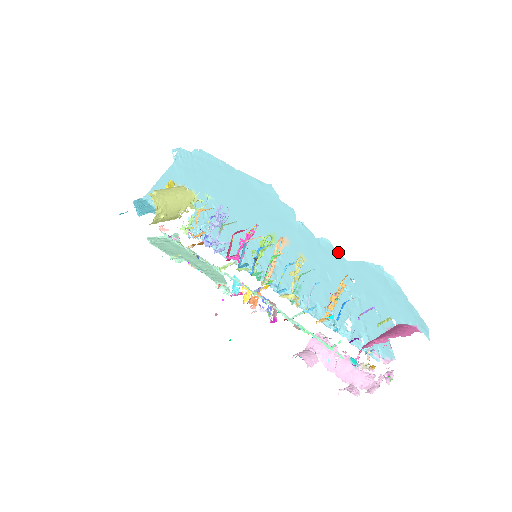
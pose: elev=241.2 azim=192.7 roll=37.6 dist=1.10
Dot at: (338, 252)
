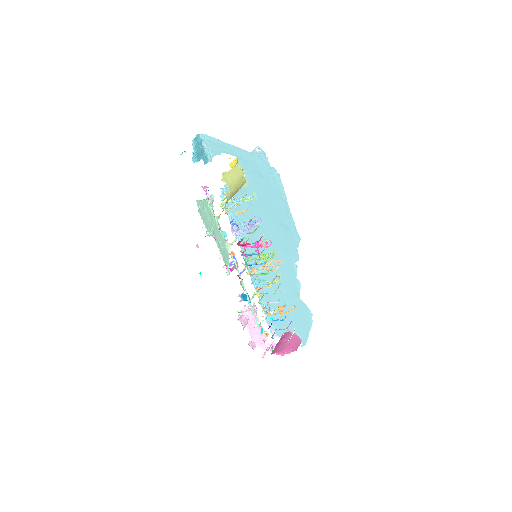
Dot at: occluded
